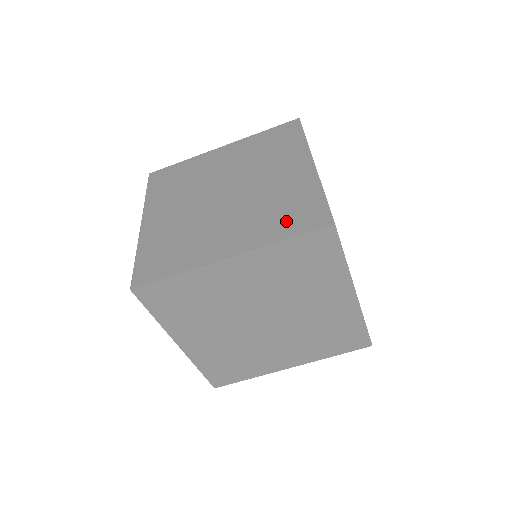
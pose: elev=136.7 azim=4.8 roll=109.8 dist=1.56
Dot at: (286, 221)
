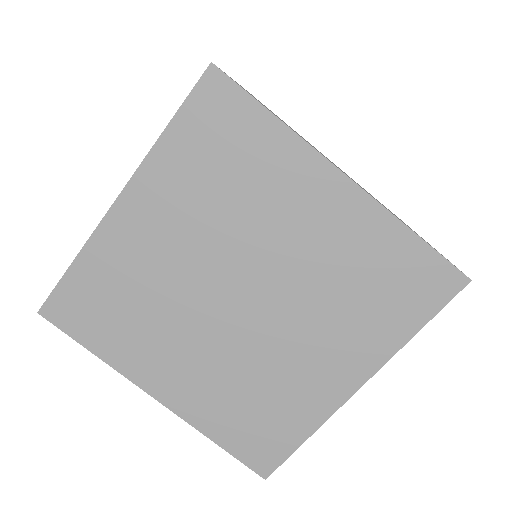
Dot at: (395, 305)
